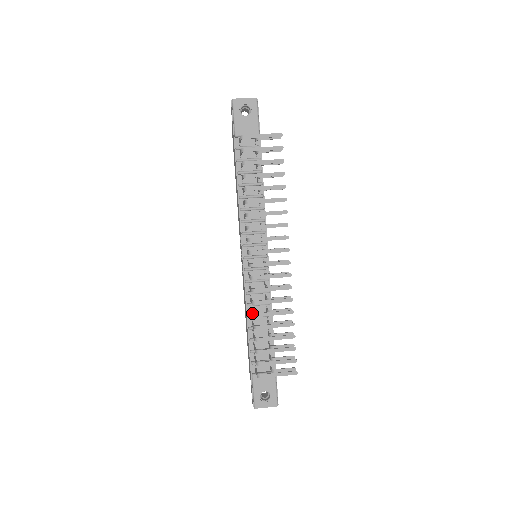
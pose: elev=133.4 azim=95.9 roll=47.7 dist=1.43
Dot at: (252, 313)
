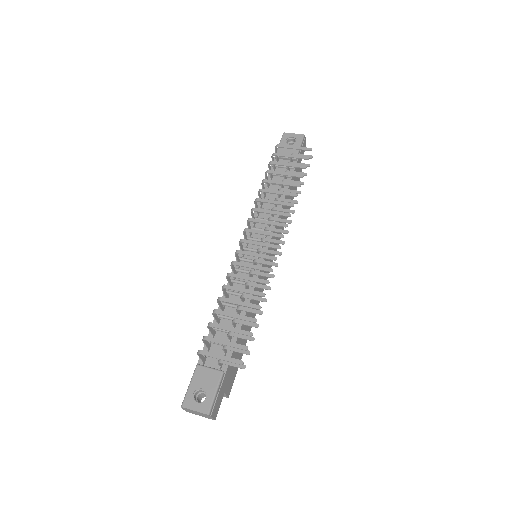
Dot at: (222, 286)
